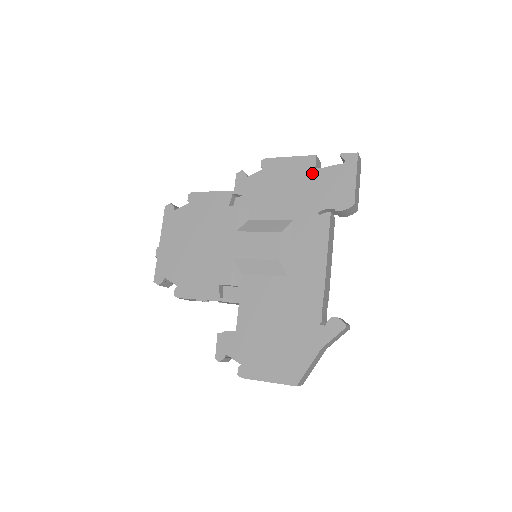
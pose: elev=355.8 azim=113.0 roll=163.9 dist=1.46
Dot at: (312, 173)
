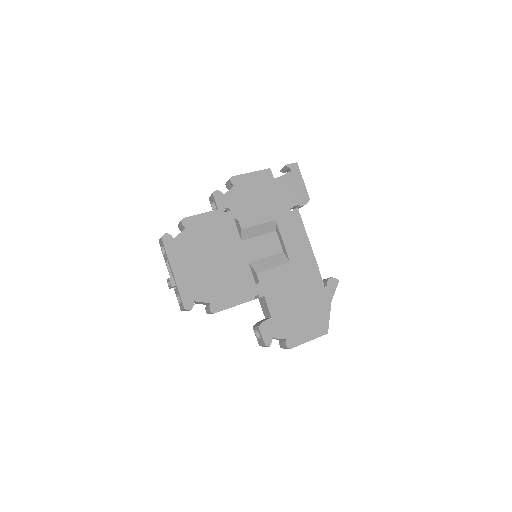
Dot at: (273, 182)
